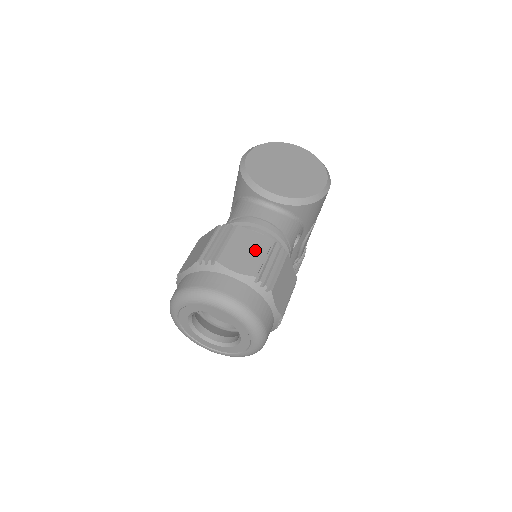
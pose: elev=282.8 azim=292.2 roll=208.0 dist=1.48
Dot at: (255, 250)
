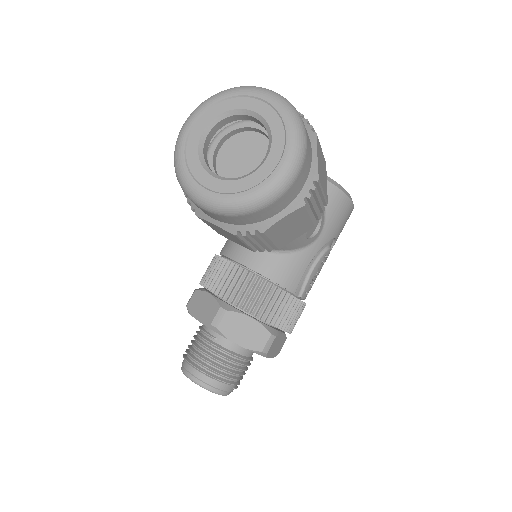
Dot at: occluded
